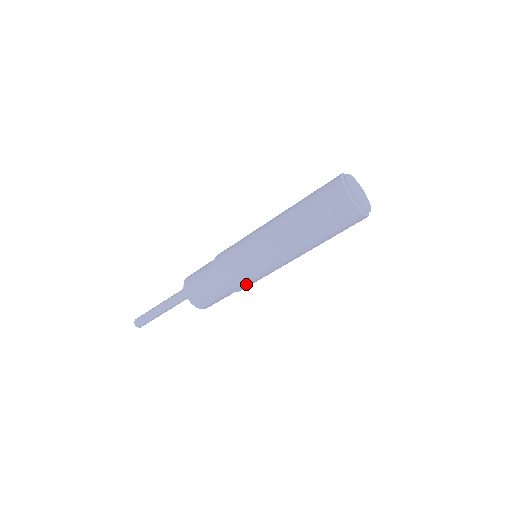
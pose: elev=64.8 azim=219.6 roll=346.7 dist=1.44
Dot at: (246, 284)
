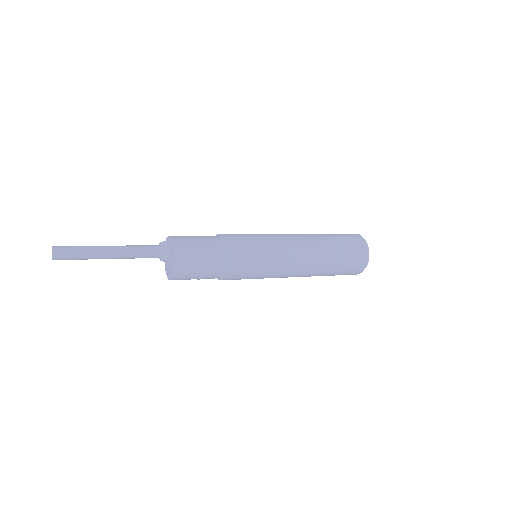
Dot at: (244, 268)
